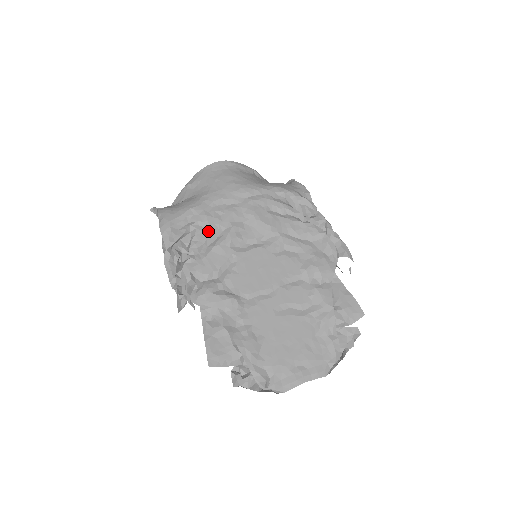
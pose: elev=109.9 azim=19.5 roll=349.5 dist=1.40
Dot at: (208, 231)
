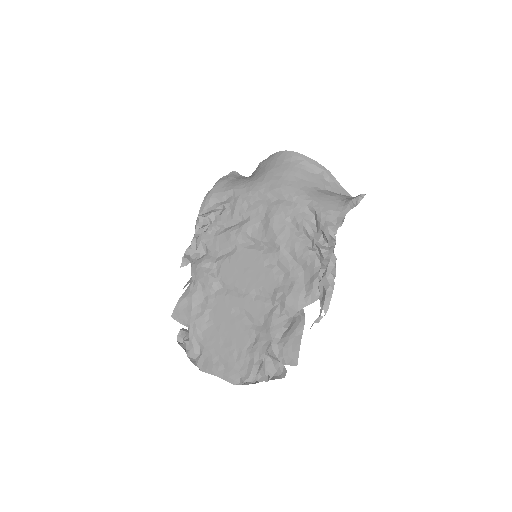
Dot at: (231, 215)
